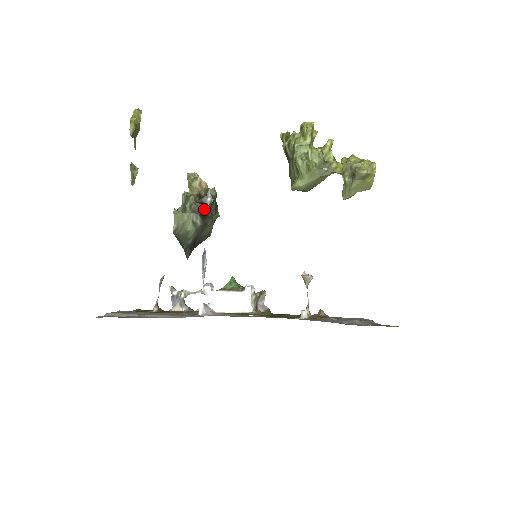
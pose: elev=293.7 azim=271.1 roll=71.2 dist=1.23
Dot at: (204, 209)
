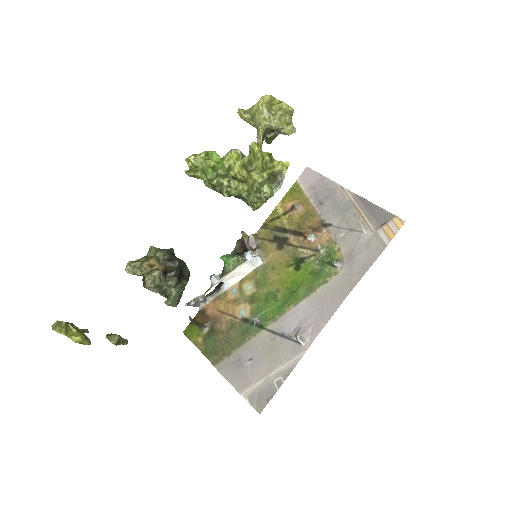
Dot at: (178, 274)
